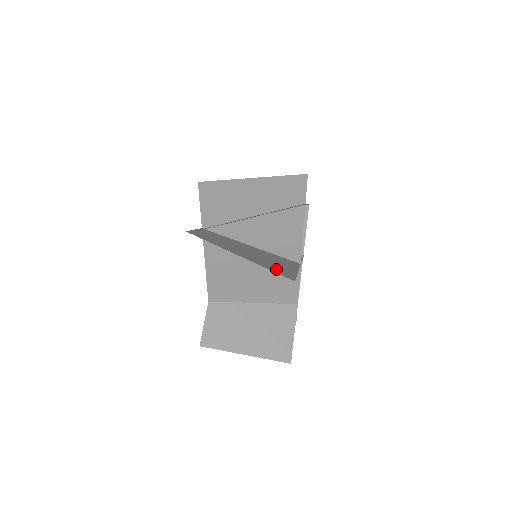
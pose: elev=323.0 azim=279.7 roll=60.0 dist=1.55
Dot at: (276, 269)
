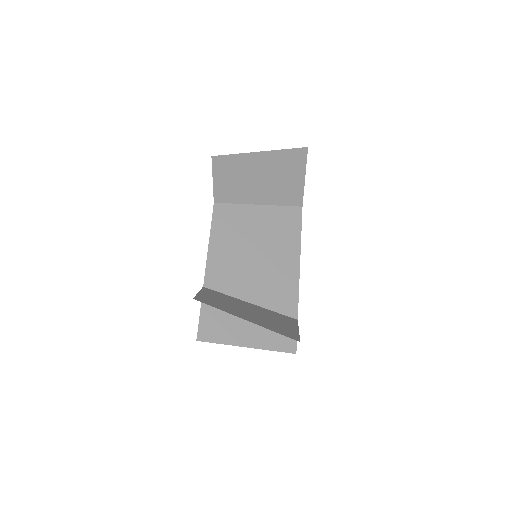
Dot at: (279, 337)
